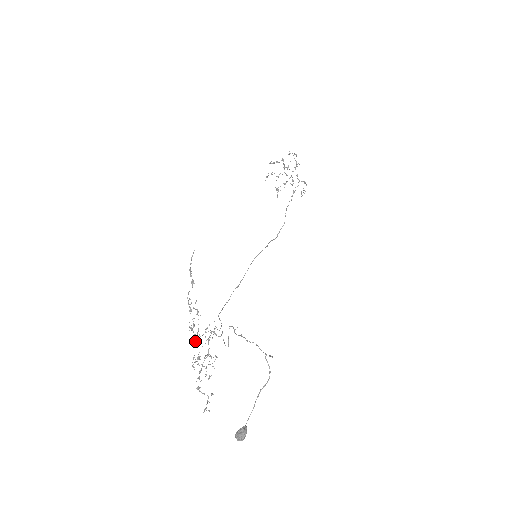
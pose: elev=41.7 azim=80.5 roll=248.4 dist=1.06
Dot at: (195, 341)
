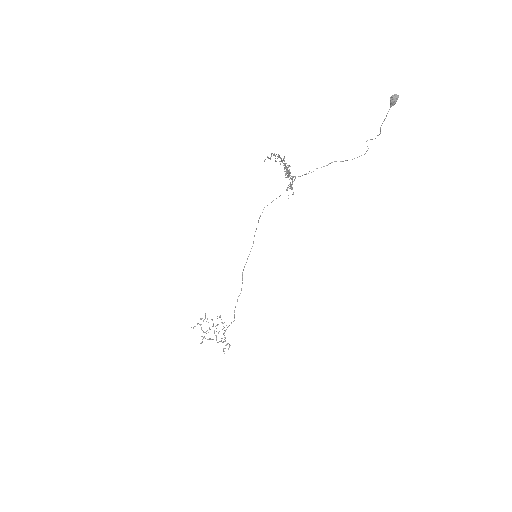
Dot at: occluded
